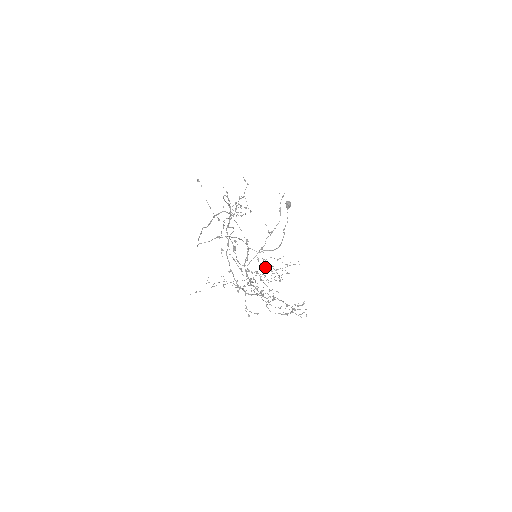
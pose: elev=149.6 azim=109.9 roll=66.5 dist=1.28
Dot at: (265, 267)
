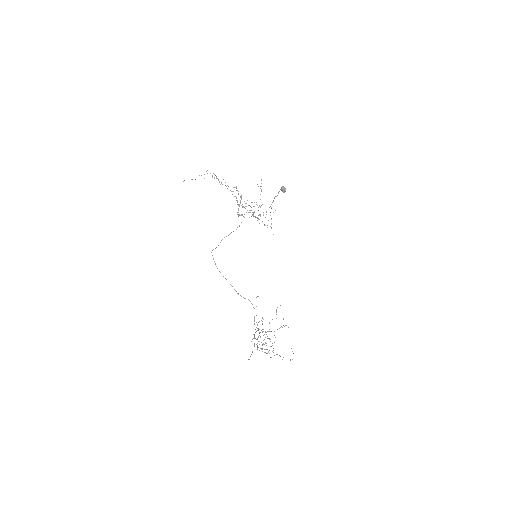
Dot at: (255, 216)
